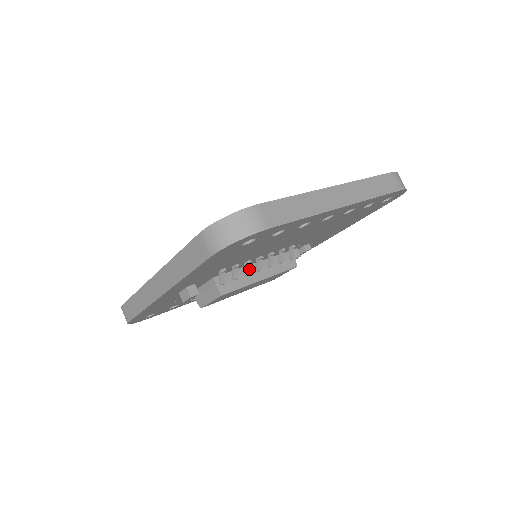
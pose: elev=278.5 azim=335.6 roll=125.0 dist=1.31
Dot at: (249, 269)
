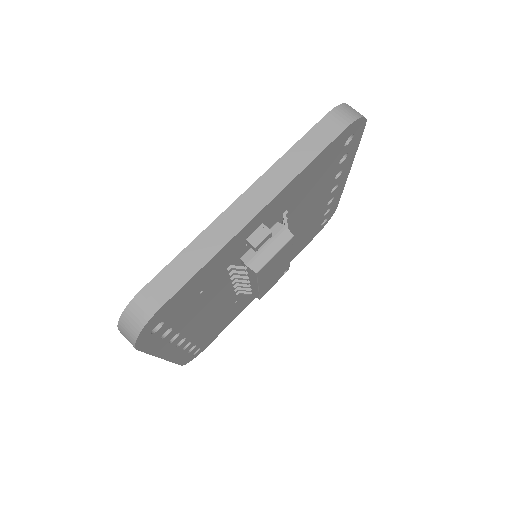
Dot at: occluded
